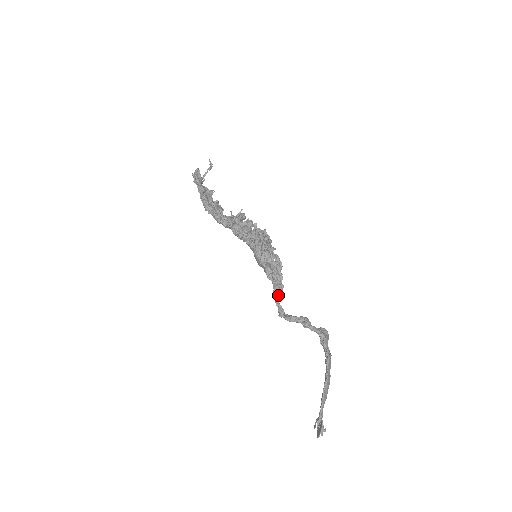
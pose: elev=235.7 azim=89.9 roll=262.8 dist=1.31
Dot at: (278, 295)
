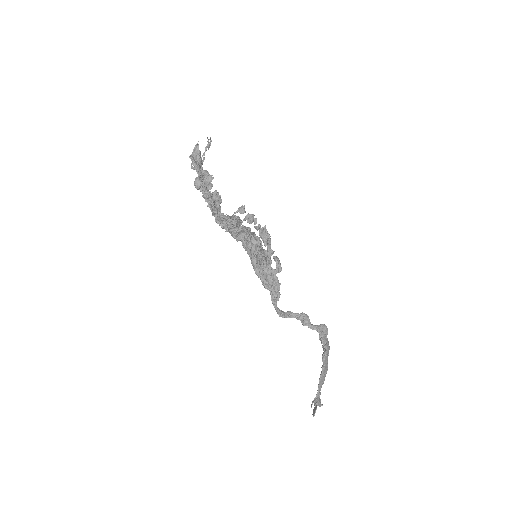
Dot at: (275, 303)
